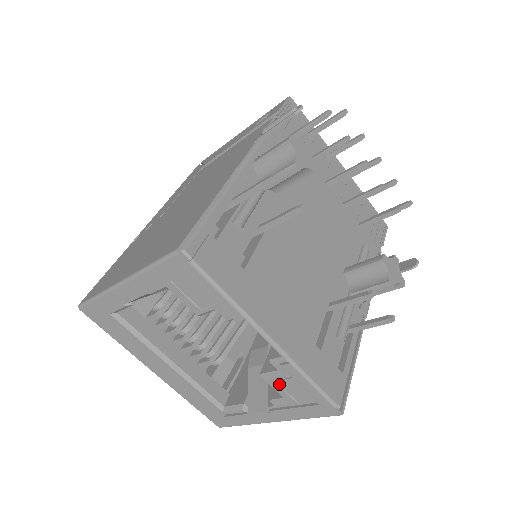
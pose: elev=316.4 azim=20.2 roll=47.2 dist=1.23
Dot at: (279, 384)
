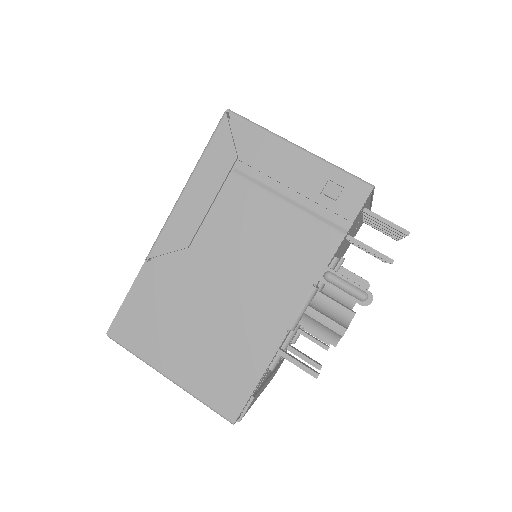
Dot at: occluded
